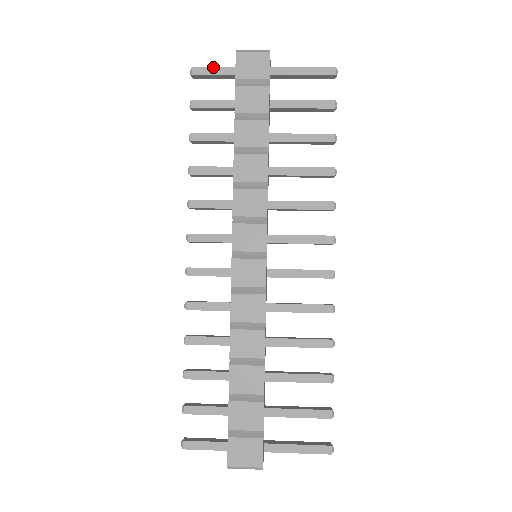
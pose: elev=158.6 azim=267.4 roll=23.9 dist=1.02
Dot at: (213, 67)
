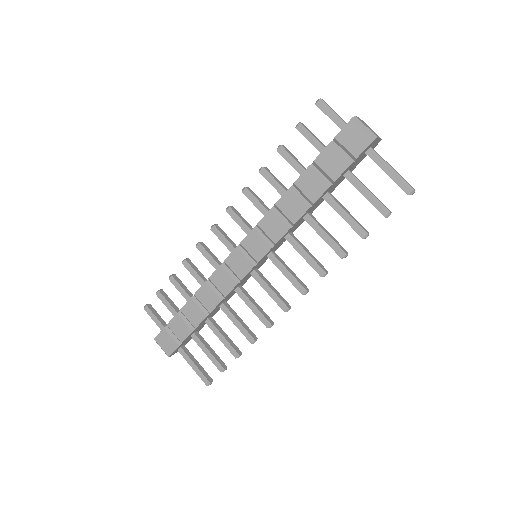
Dot at: (334, 111)
